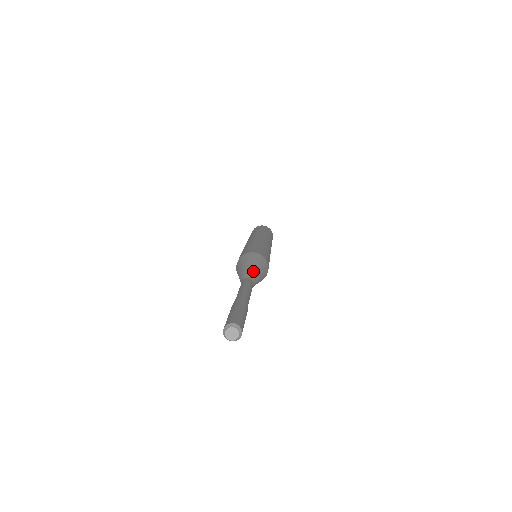
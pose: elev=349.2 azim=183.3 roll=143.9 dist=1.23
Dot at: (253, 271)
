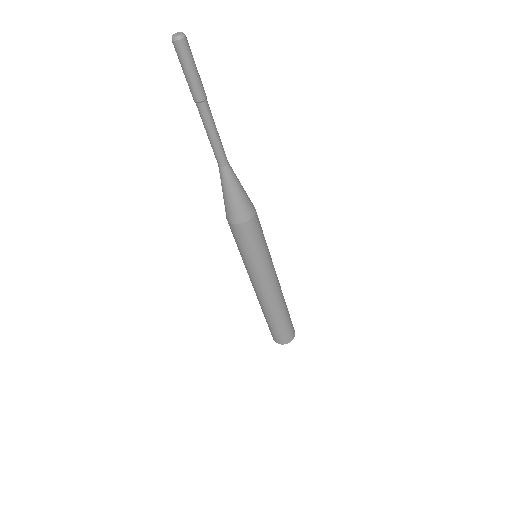
Dot at: (235, 174)
